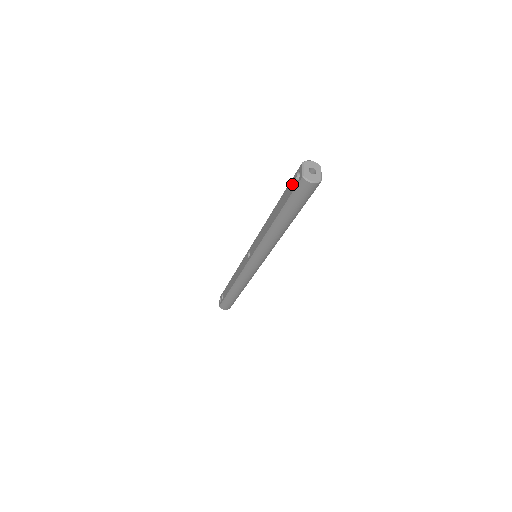
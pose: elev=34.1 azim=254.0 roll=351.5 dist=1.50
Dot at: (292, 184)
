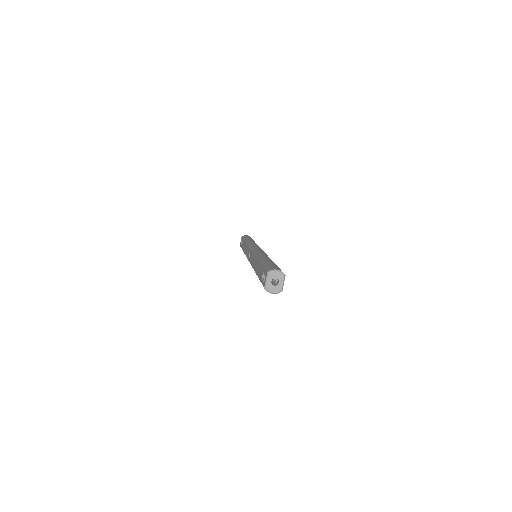
Dot at: (263, 274)
